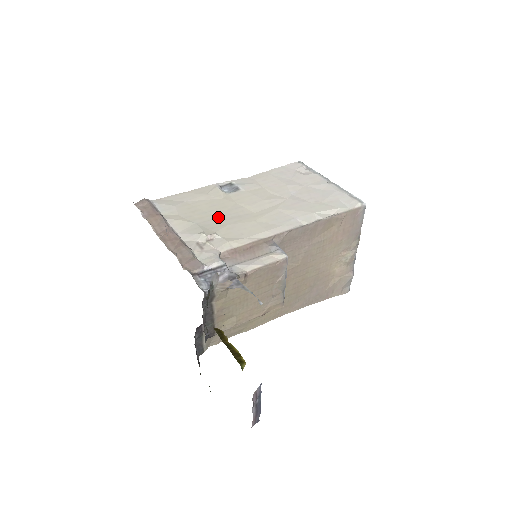
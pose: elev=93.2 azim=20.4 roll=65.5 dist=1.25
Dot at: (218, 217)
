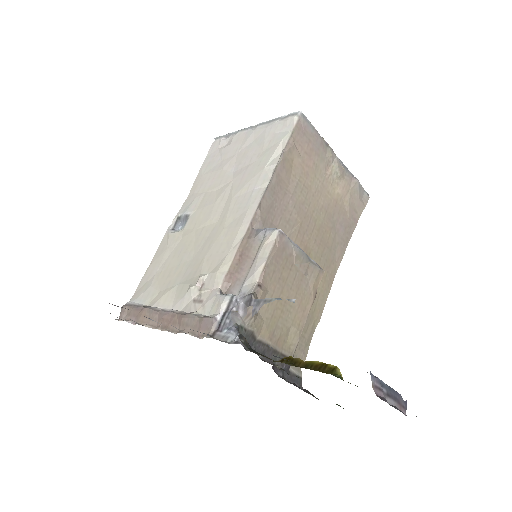
Dot at: (192, 258)
